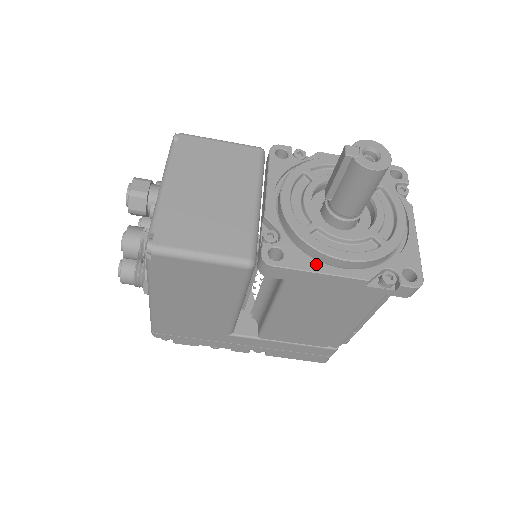
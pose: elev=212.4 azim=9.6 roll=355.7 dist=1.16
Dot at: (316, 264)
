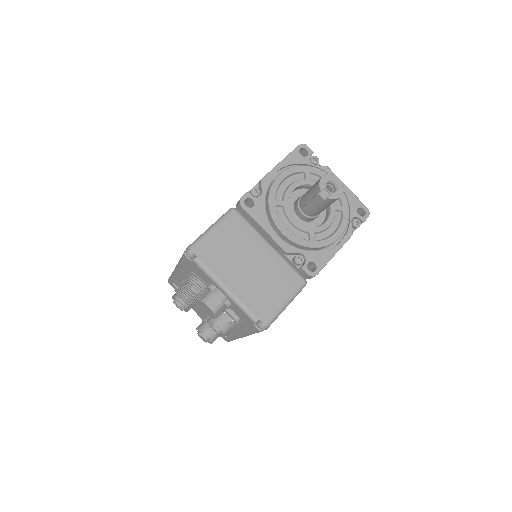
Dot at: (330, 252)
